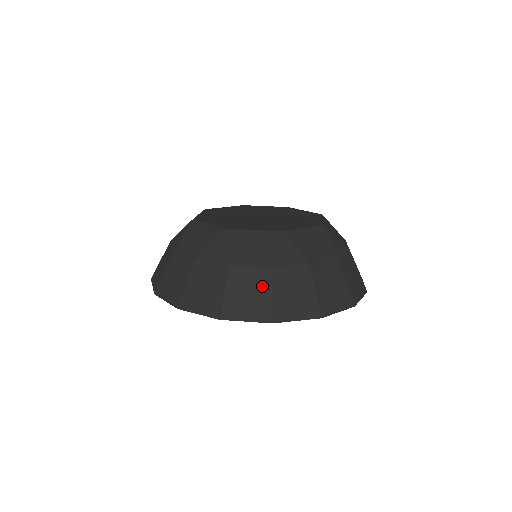
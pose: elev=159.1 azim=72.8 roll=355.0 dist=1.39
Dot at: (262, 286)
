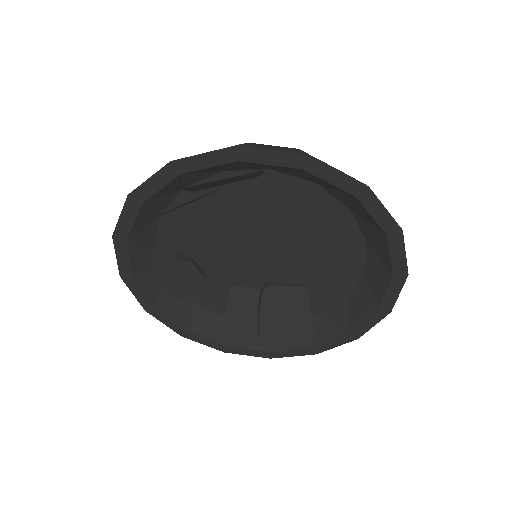
Dot at: occluded
